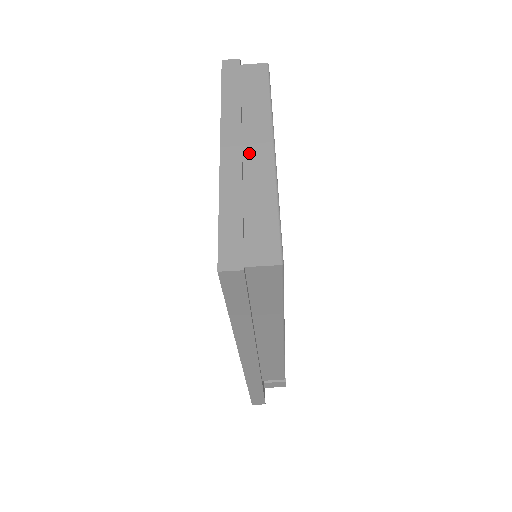
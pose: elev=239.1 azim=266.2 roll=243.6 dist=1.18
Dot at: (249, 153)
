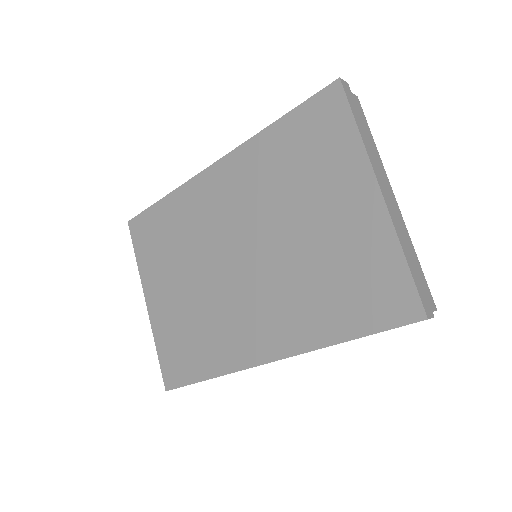
Dot at: occluded
